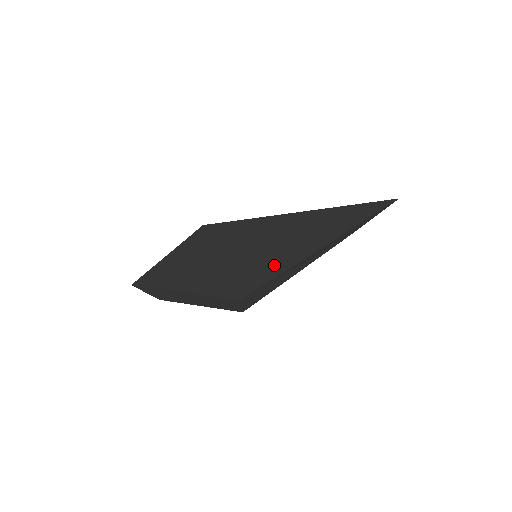
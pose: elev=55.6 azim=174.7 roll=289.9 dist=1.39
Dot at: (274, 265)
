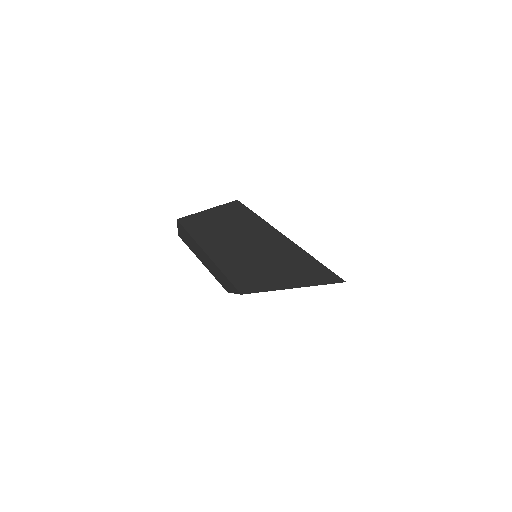
Dot at: (268, 280)
